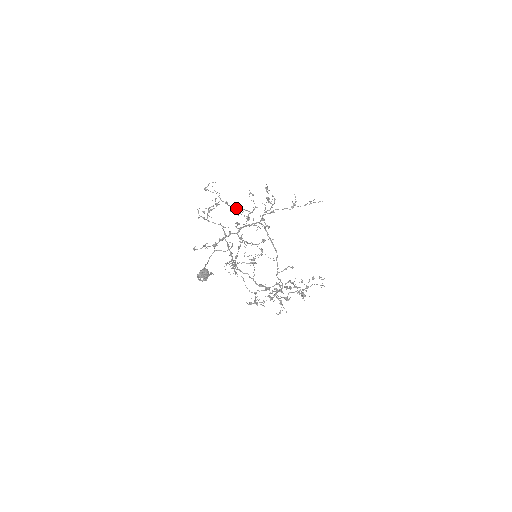
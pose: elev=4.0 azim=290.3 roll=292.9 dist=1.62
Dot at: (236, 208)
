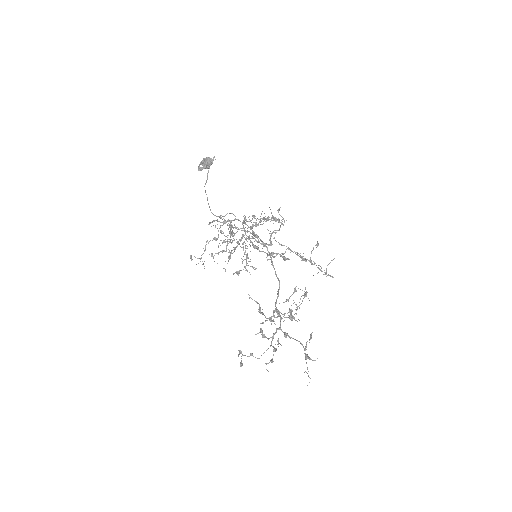
Dot at: (244, 266)
